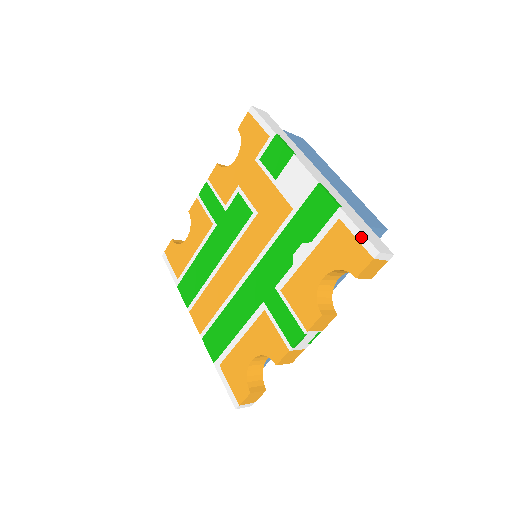
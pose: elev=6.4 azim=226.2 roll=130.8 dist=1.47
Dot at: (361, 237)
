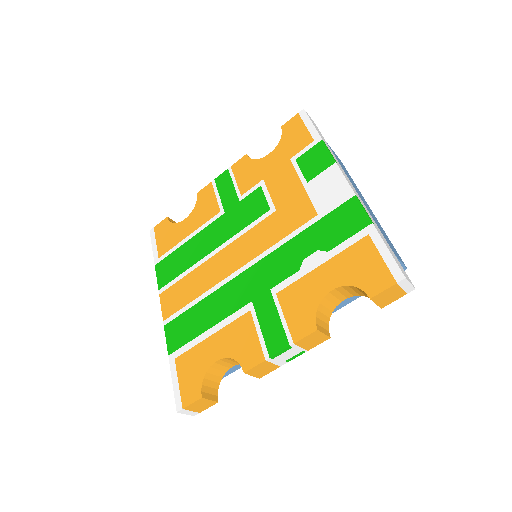
Dot at: (388, 258)
